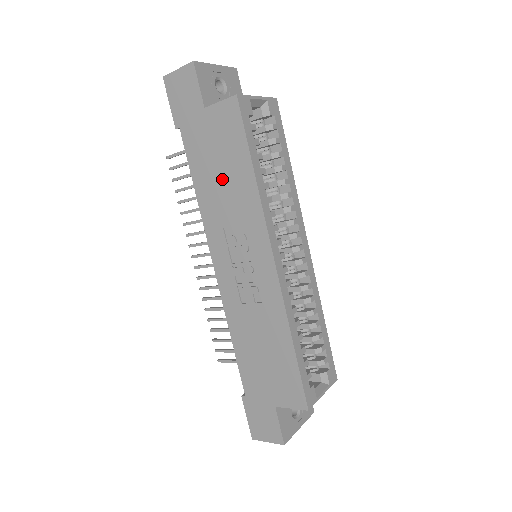
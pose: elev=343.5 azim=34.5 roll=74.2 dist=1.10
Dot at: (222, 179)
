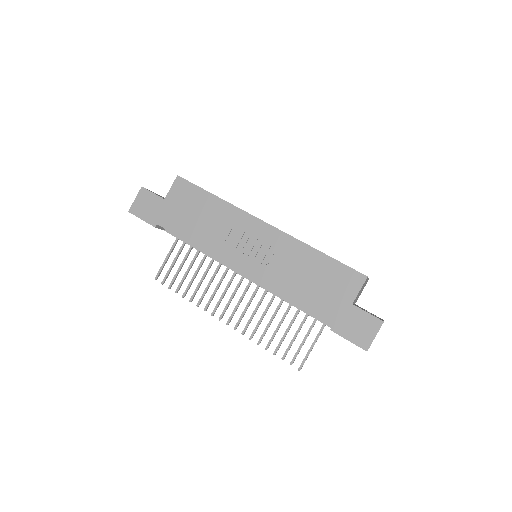
Dot at: (202, 219)
